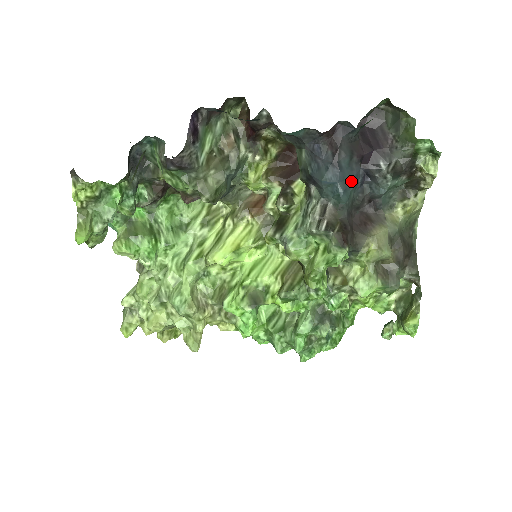
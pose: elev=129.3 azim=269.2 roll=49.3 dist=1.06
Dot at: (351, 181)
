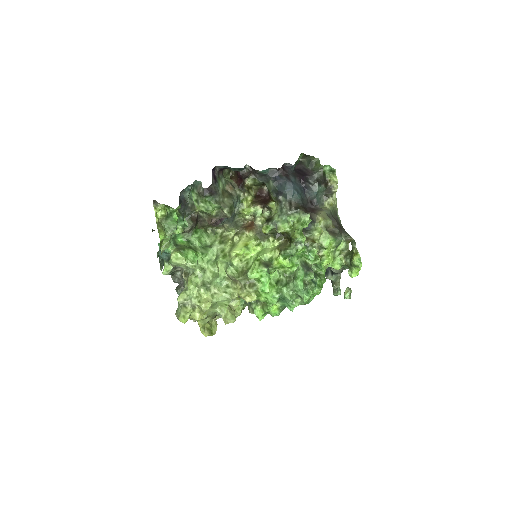
Dot at: (299, 189)
